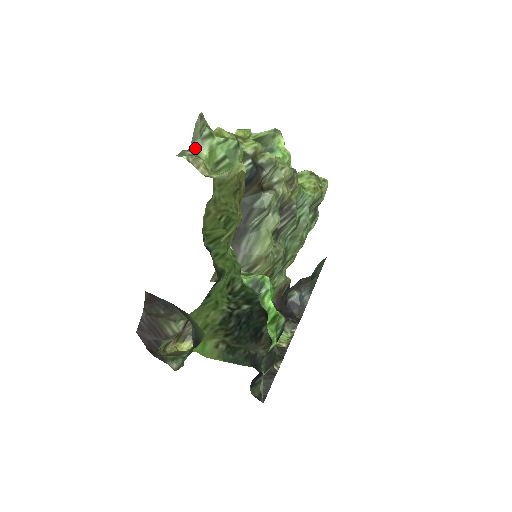
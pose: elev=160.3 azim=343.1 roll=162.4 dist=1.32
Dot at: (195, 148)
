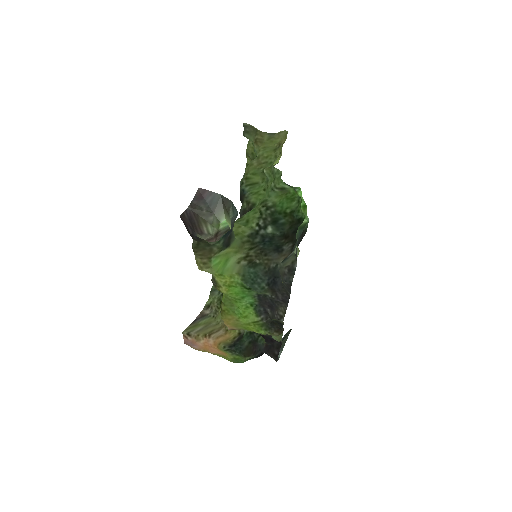
Dot at: (247, 137)
